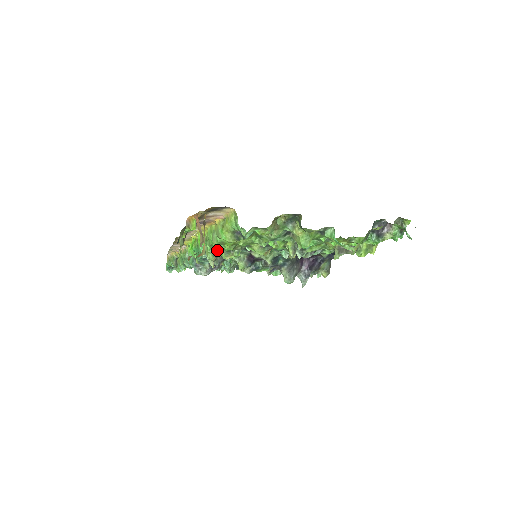
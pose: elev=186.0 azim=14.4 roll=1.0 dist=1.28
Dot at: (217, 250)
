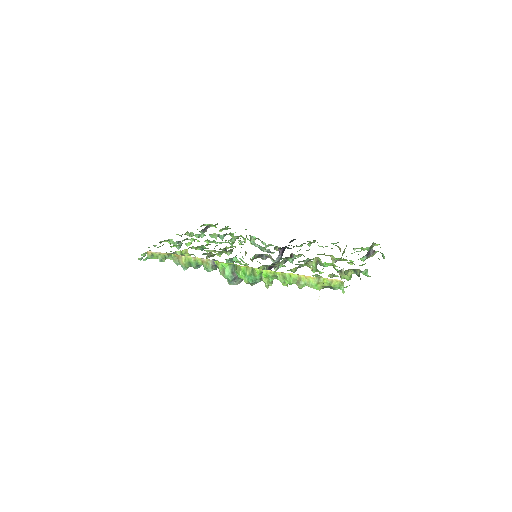
Dot at: occluded
